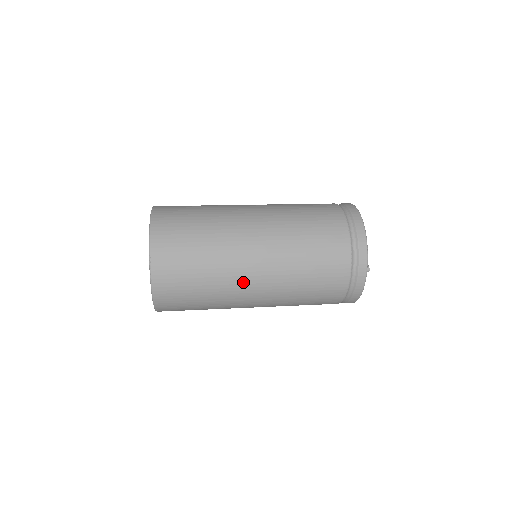
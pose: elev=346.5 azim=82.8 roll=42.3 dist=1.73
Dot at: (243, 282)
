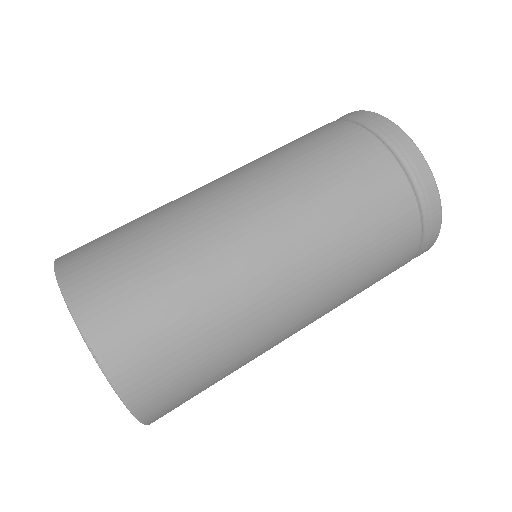
Dot at: (269, 307)
